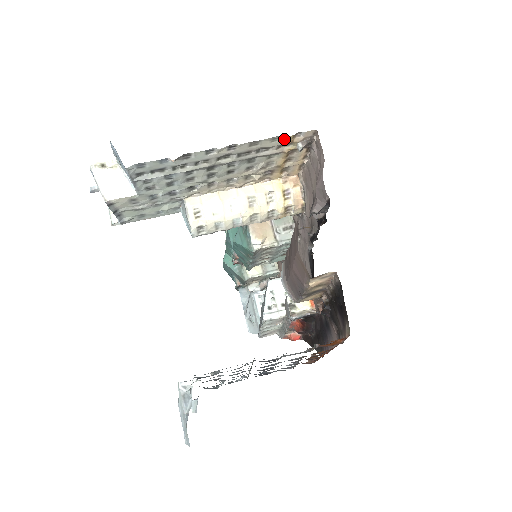
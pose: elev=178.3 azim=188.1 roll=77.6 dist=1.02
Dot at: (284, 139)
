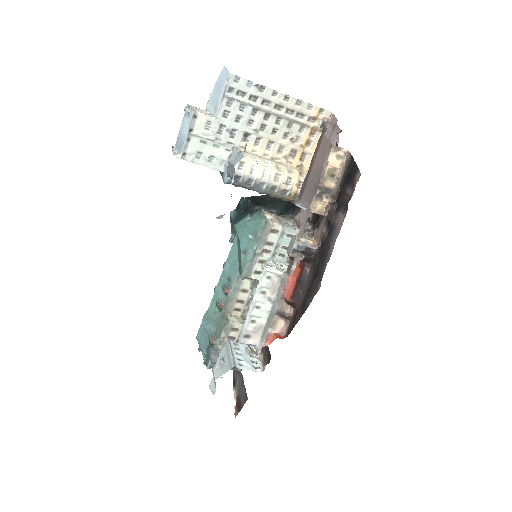
Dot at: (314, 110)
